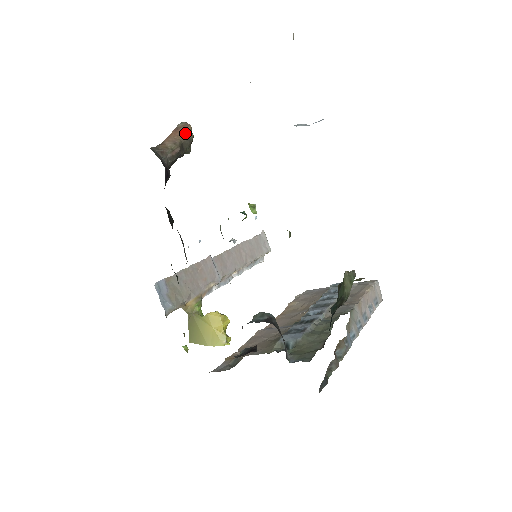
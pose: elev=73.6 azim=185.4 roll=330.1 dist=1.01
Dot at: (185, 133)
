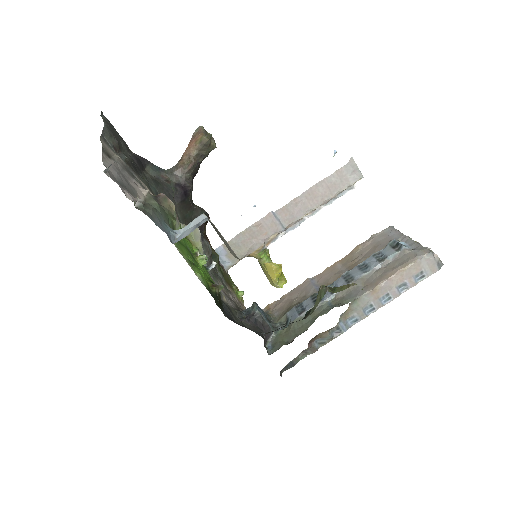
Dot at: (199, 141)
